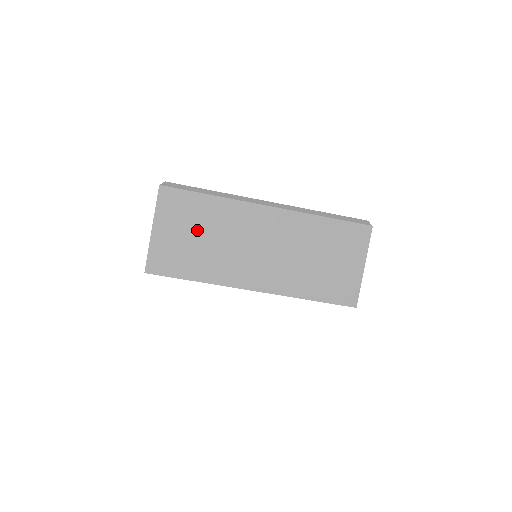
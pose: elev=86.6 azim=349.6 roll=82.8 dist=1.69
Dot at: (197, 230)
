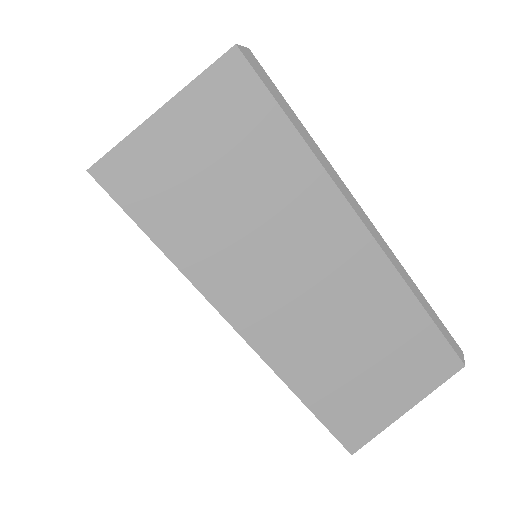
Dot at: (233, 174)
